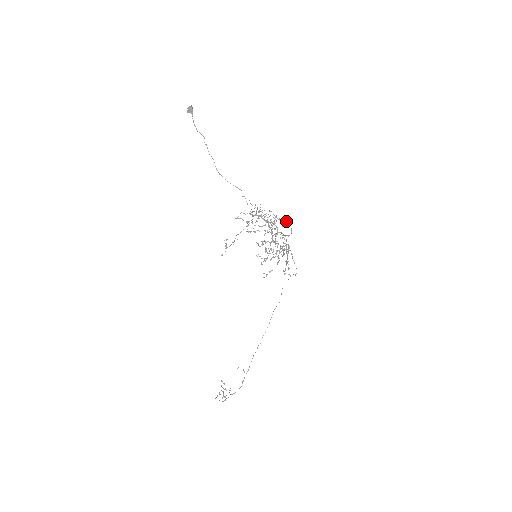
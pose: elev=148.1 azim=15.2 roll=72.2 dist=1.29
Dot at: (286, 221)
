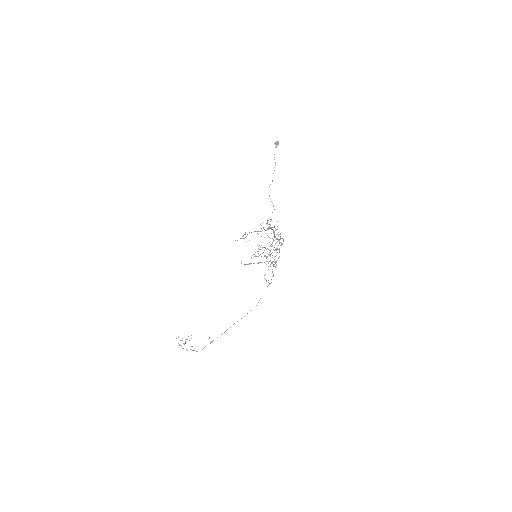
Dot at: (283, 240)
